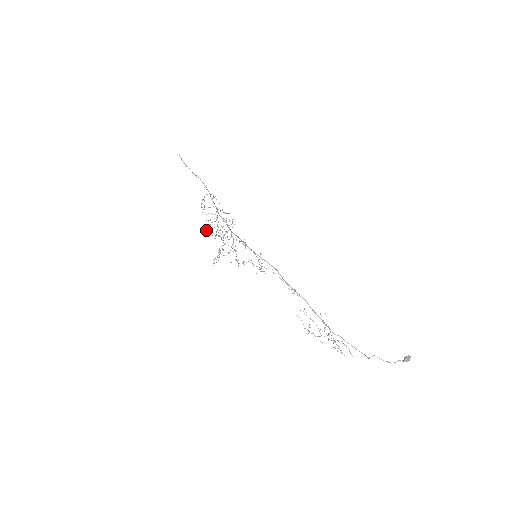
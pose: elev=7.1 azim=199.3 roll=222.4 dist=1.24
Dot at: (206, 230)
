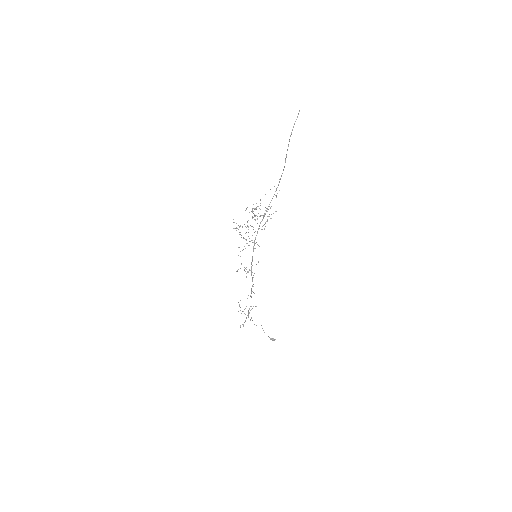
Dot at: (246, 208)
